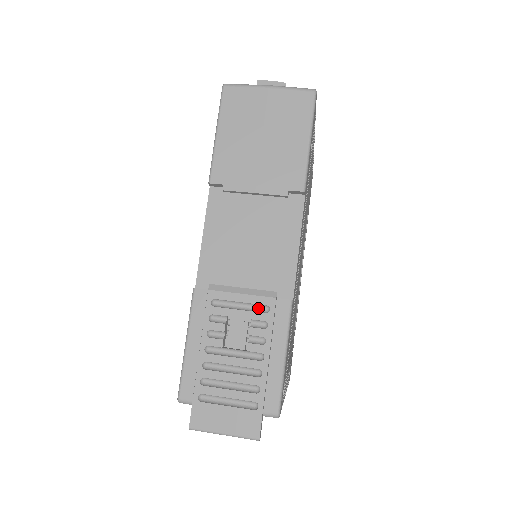
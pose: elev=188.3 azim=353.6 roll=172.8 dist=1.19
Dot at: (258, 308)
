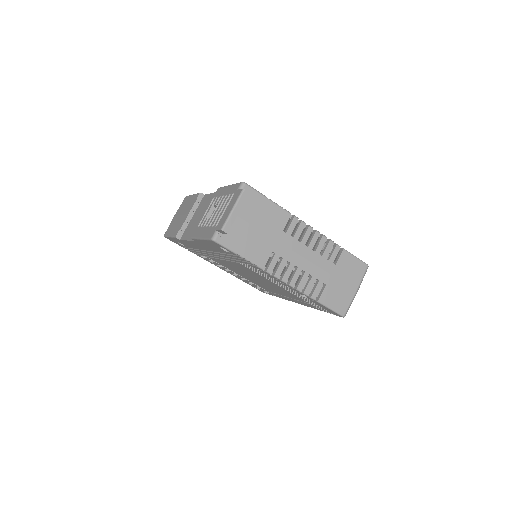
Dot at: occluded
